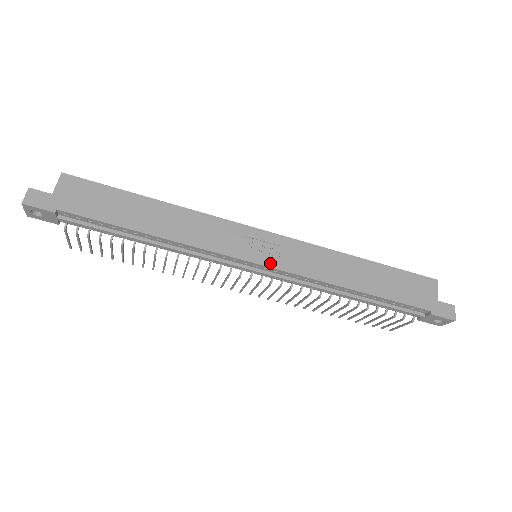
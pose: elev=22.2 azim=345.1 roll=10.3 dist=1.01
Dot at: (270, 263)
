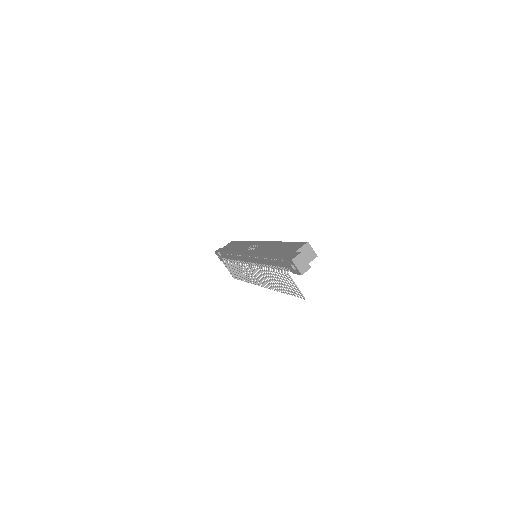
Dot at: (248, 252)
